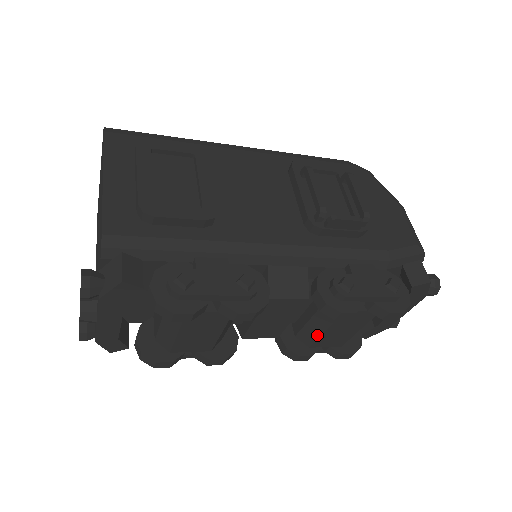
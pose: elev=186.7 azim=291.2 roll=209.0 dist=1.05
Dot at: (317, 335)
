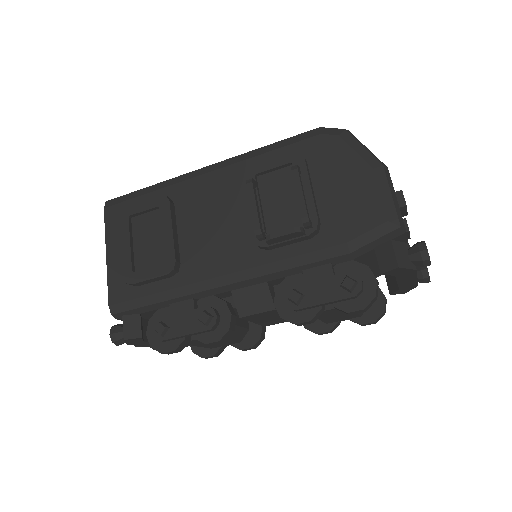
Dot at: occluded
